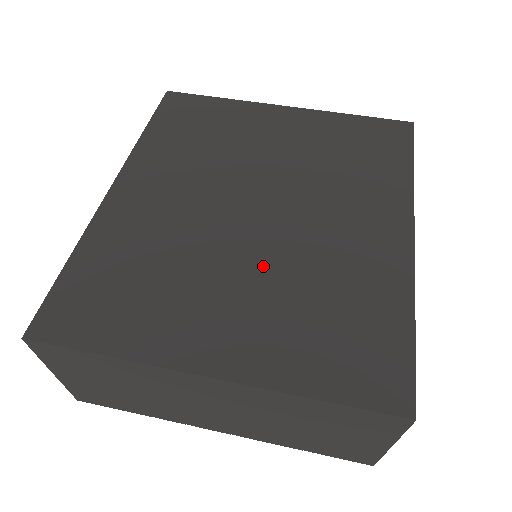
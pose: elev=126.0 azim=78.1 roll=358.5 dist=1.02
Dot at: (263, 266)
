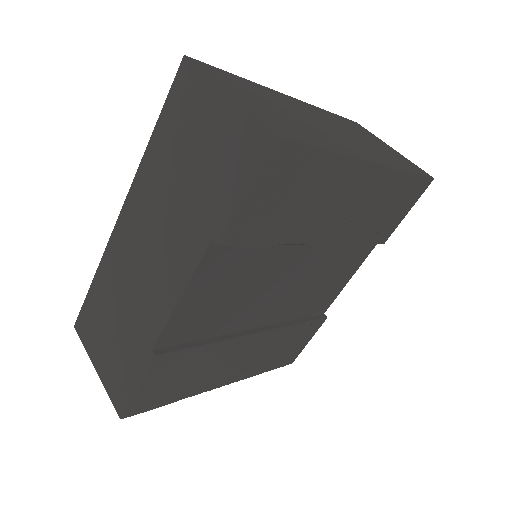
Dot at: occluded
